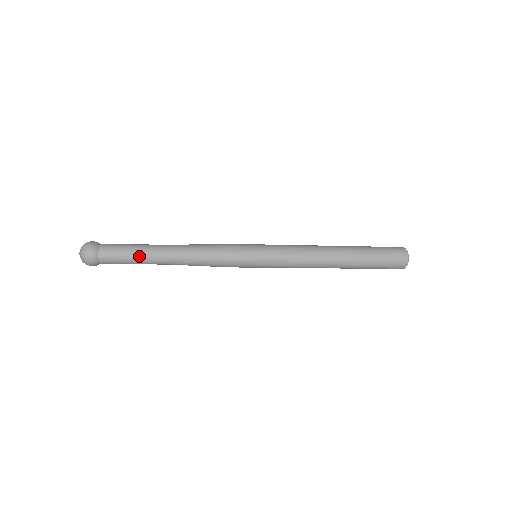
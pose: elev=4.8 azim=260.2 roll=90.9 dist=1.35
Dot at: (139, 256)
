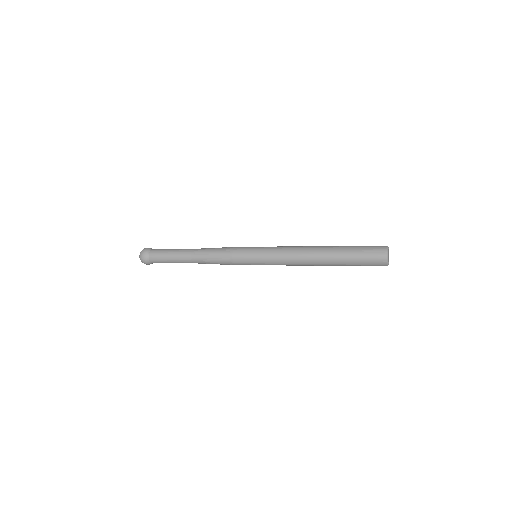
Dot at: (173, 259)
